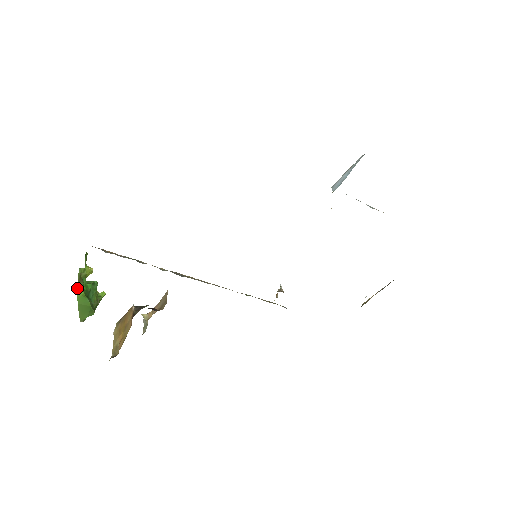
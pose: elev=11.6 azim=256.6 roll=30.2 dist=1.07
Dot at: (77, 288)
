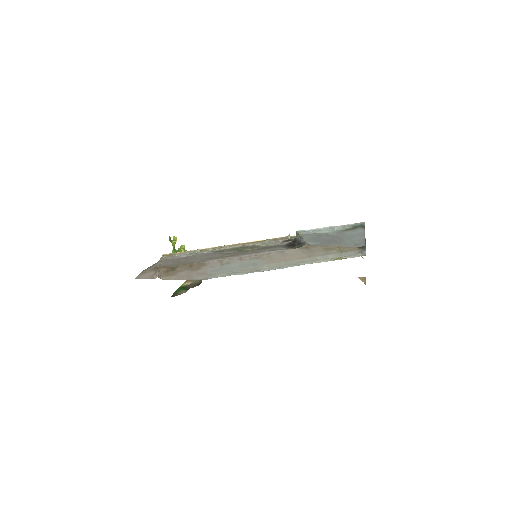
Dot at: occluded
